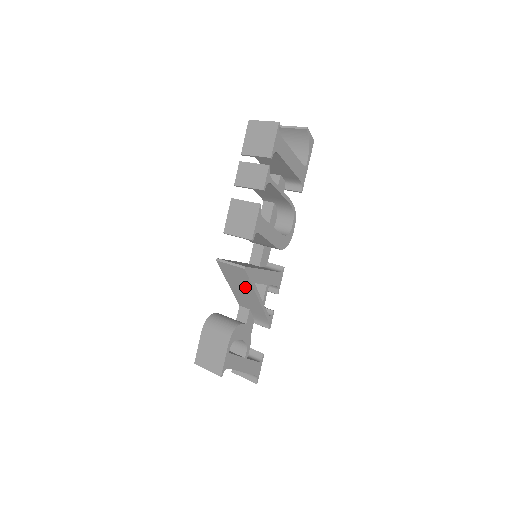
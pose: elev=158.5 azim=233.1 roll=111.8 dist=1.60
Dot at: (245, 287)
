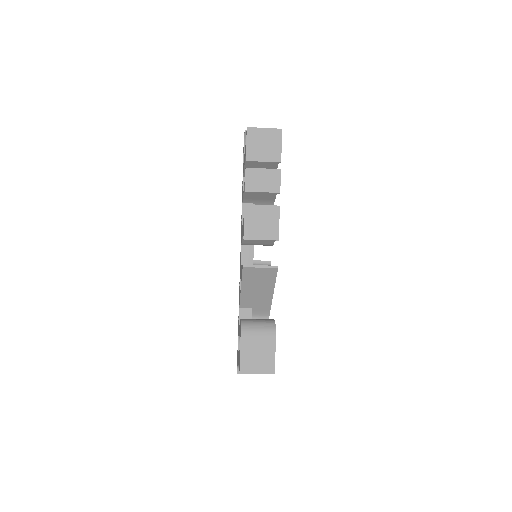
Dot at: (264, 286)
